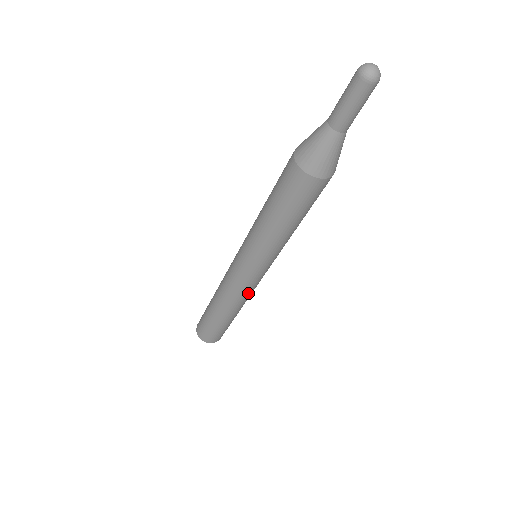
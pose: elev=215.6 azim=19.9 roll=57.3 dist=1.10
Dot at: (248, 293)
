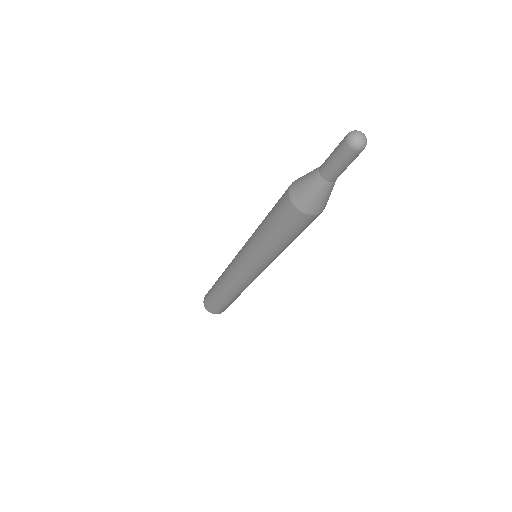
Dot at: (246, 284)
